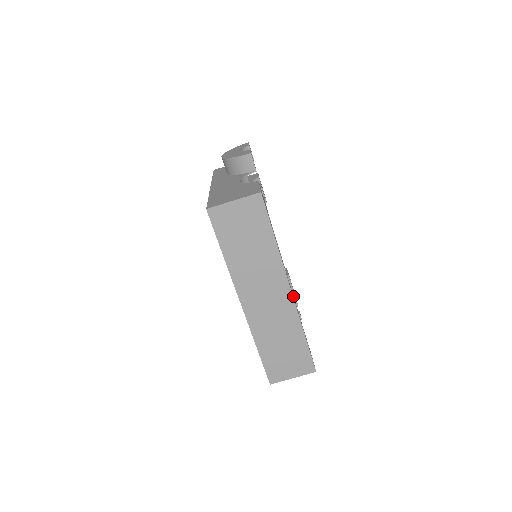
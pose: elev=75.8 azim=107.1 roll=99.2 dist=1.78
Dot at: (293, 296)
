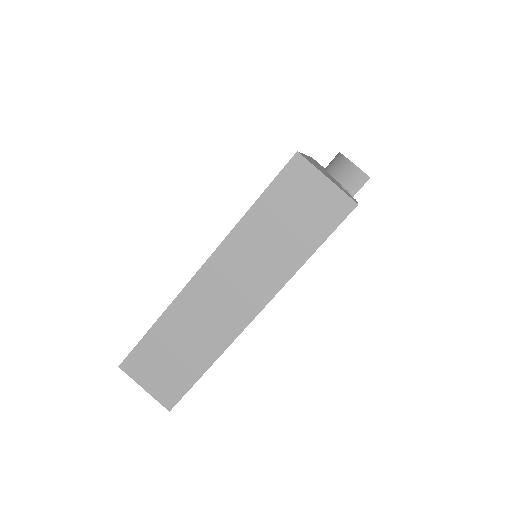
Dot at: occluded
